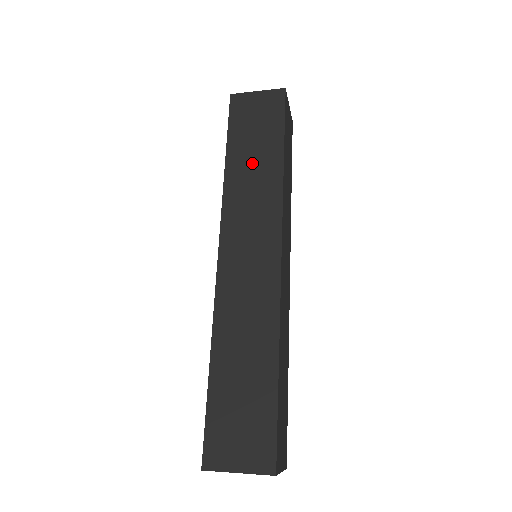
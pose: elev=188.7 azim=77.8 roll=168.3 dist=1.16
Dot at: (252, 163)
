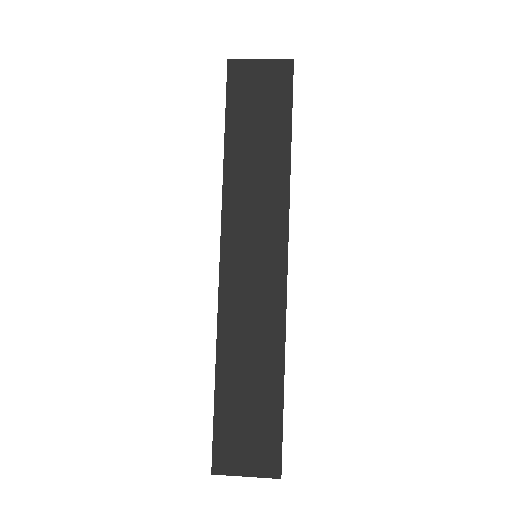
Dot at: (255, 155)
